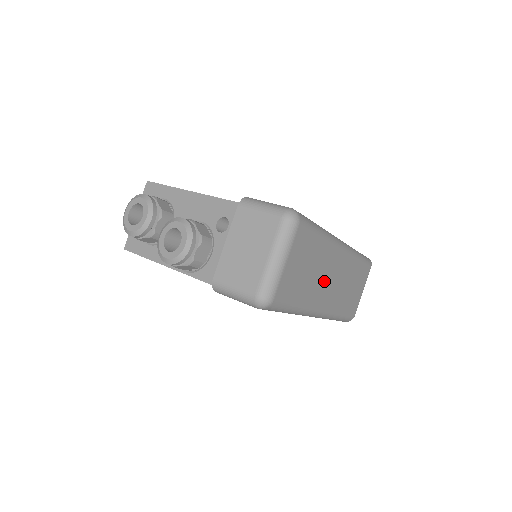
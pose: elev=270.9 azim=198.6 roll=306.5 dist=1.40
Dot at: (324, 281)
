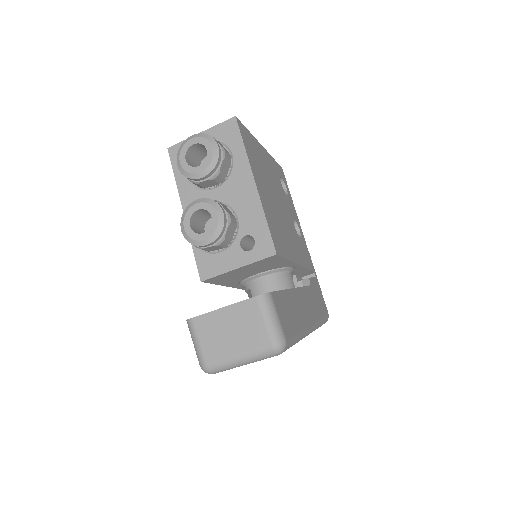
Dot at: occluded
